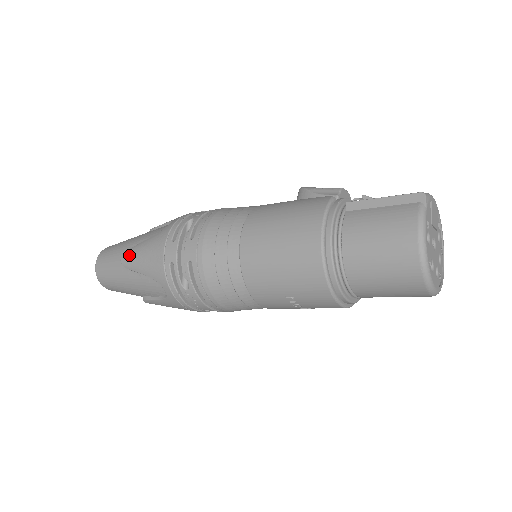
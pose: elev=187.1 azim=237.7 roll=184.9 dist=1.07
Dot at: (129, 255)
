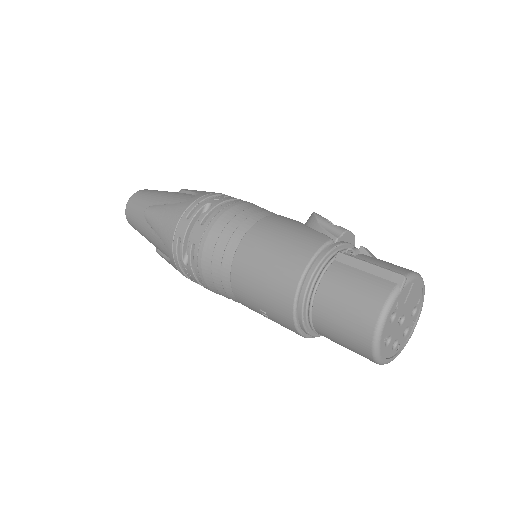
Dot at: (152, 212)
